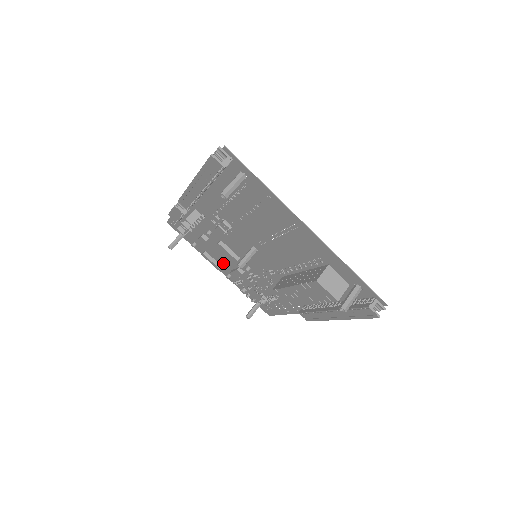
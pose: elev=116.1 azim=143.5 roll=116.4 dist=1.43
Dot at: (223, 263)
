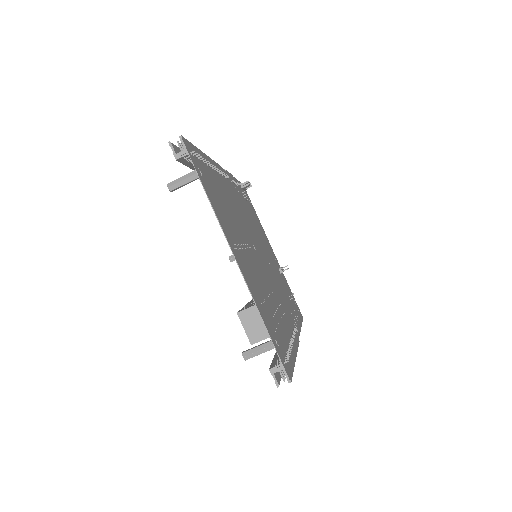
Dot at: (267, 246)
